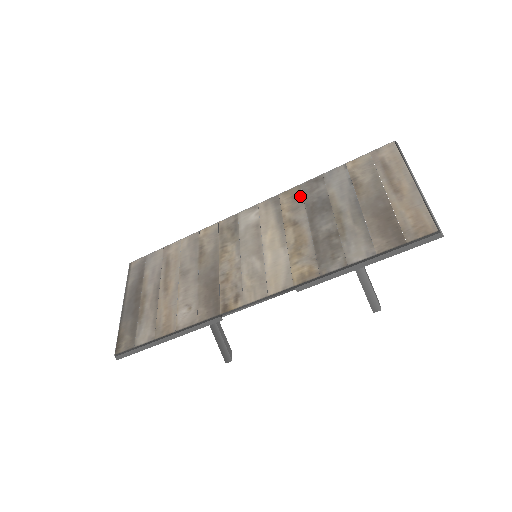
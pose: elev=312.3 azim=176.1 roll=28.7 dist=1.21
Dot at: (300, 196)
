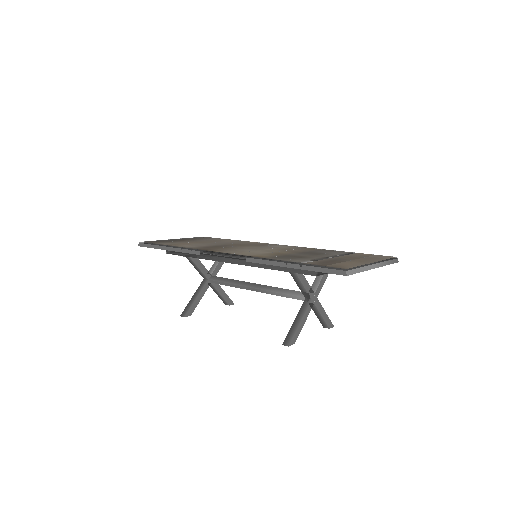
Dot at: (314, 250)
